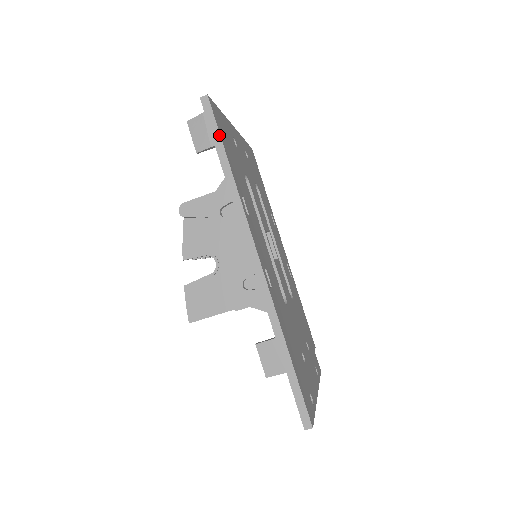
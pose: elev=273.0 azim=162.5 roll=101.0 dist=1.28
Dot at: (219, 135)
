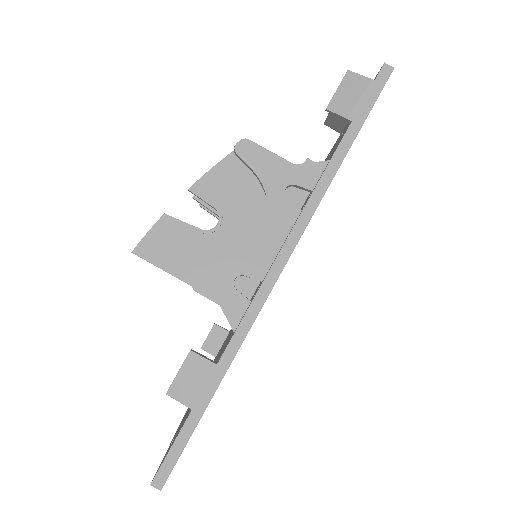
Dot at: (366, 116)
